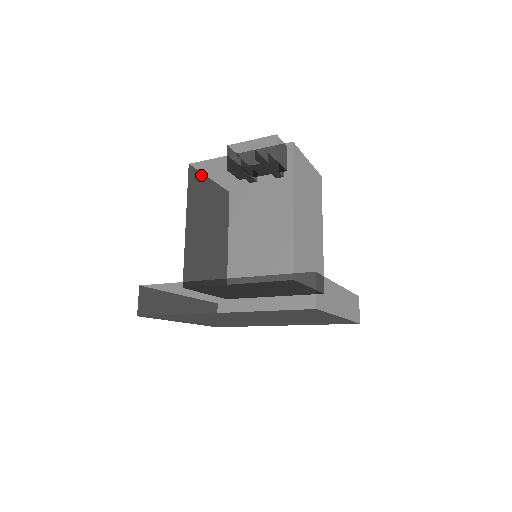
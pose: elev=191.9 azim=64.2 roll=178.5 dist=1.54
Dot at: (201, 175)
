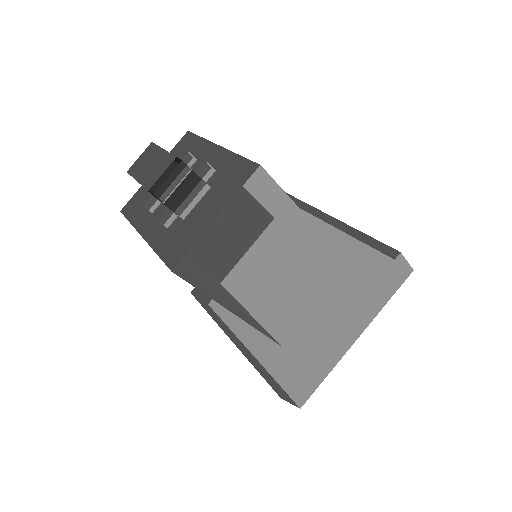
Dot at: occluded
